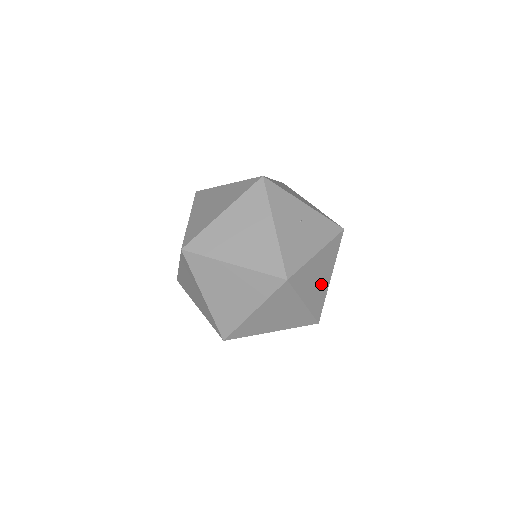
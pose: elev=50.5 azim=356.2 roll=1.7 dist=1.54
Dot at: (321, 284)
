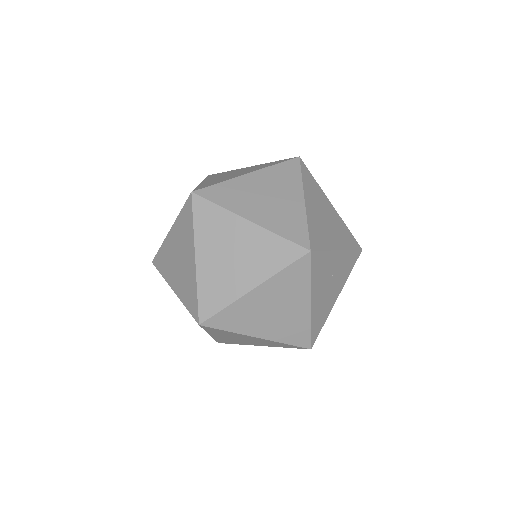
Dot at: occluded
